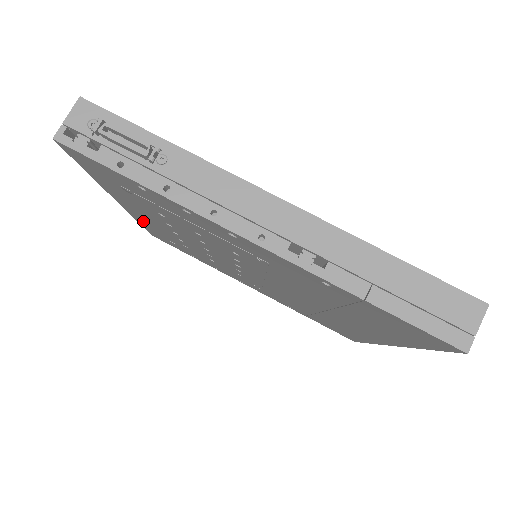
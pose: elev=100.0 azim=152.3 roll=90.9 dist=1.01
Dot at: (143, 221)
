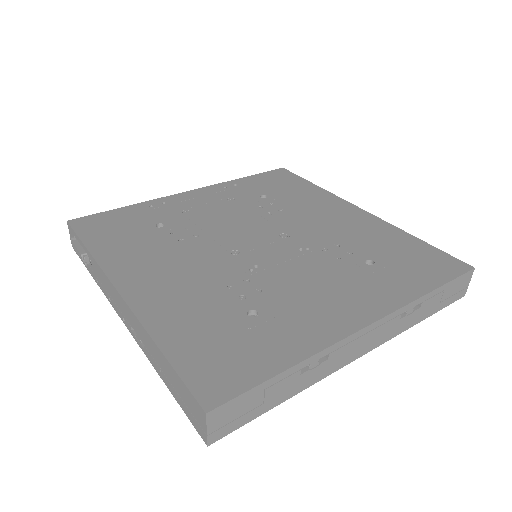
Dot at: occluded
